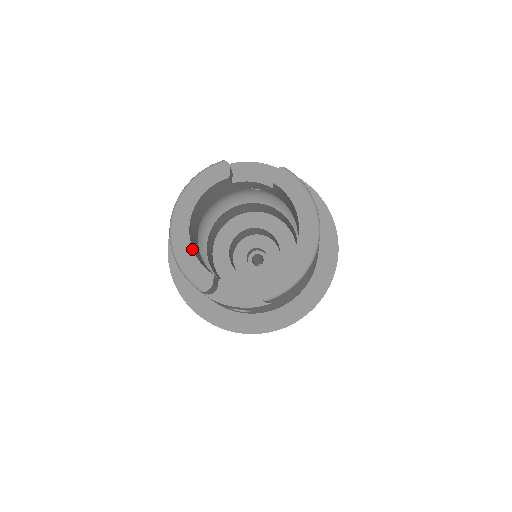
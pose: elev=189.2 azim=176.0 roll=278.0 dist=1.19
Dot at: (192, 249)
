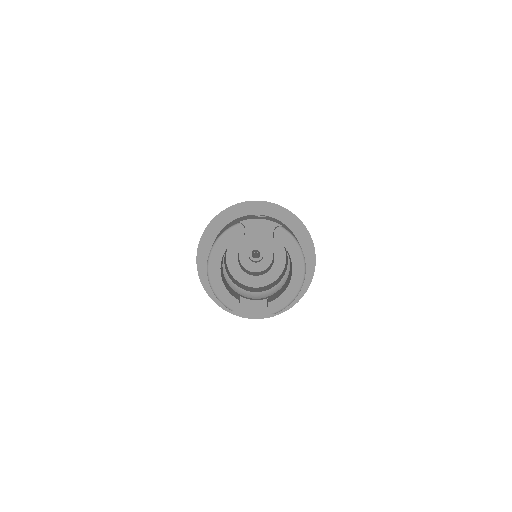
Dot at: (224, 285)
